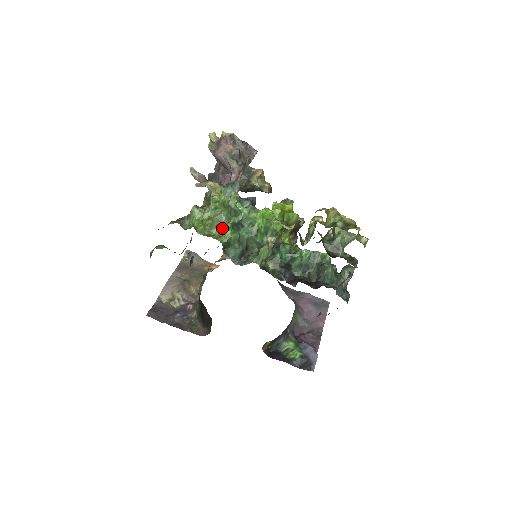
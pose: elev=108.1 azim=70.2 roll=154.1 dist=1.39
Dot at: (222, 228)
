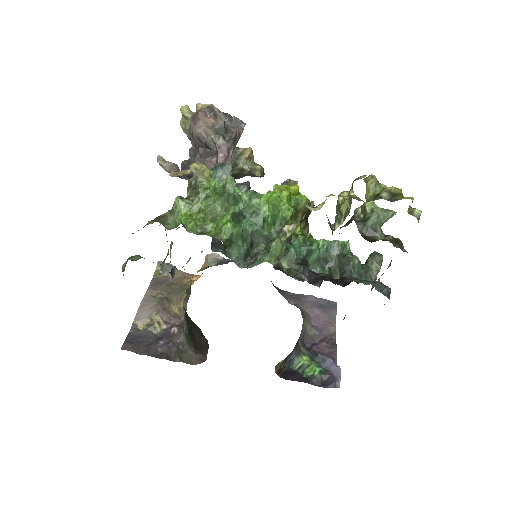
Dot at: (219, 222)
